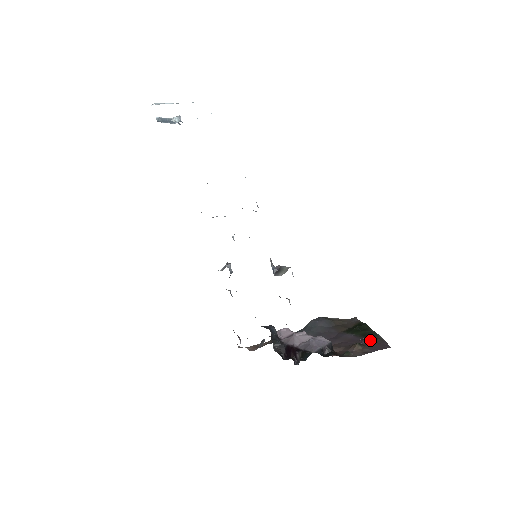
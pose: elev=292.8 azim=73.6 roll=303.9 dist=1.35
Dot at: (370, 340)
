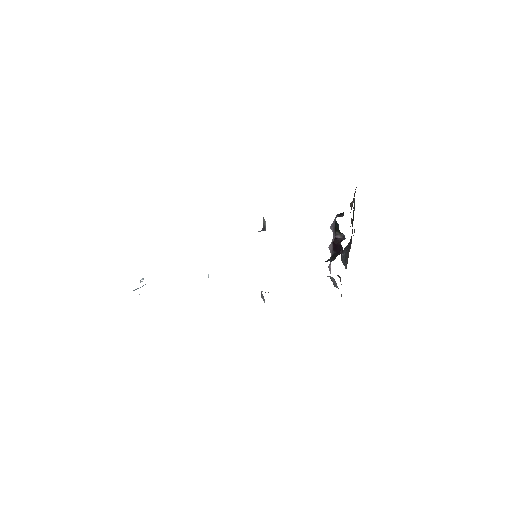
Dot at: occluded
